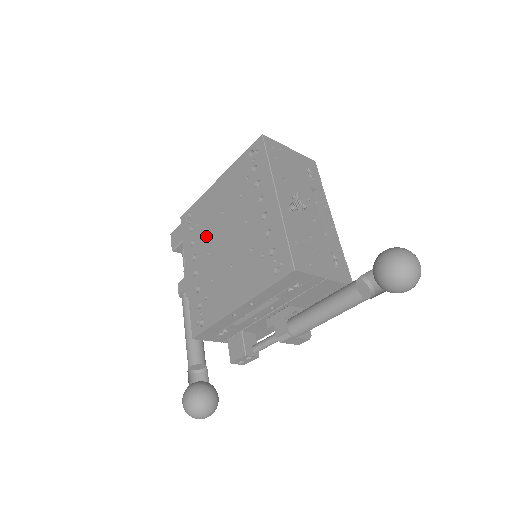
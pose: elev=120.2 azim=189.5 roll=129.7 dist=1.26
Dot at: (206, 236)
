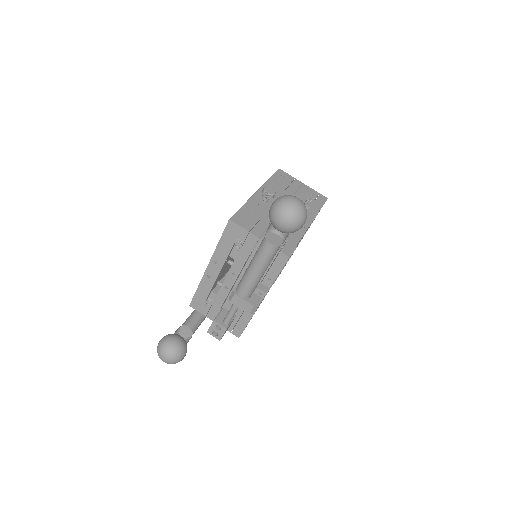
Dot at: occluded
